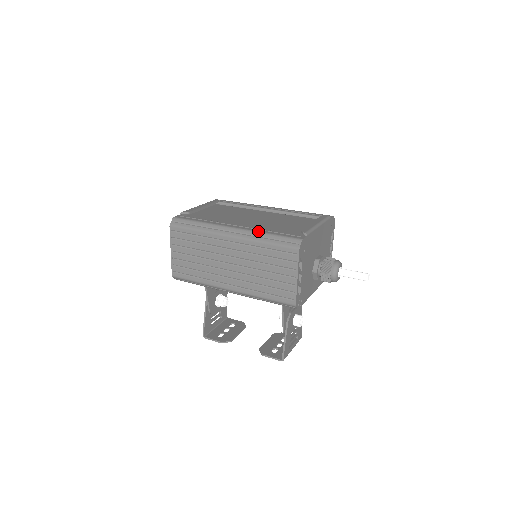
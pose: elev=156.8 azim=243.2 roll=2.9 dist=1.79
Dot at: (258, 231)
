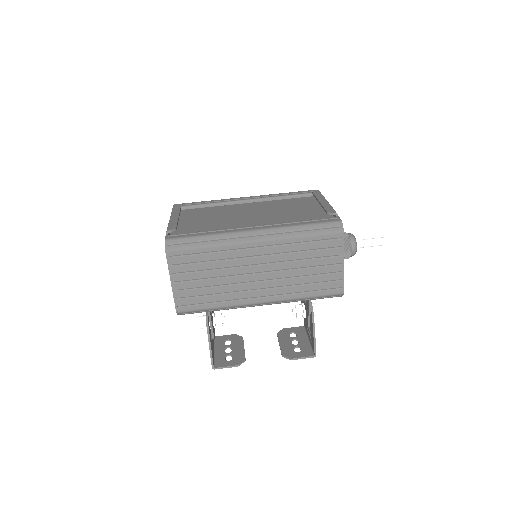
Dot at: (286, 226)
